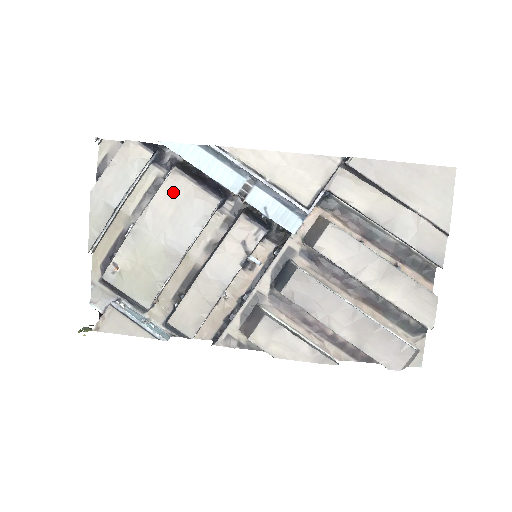
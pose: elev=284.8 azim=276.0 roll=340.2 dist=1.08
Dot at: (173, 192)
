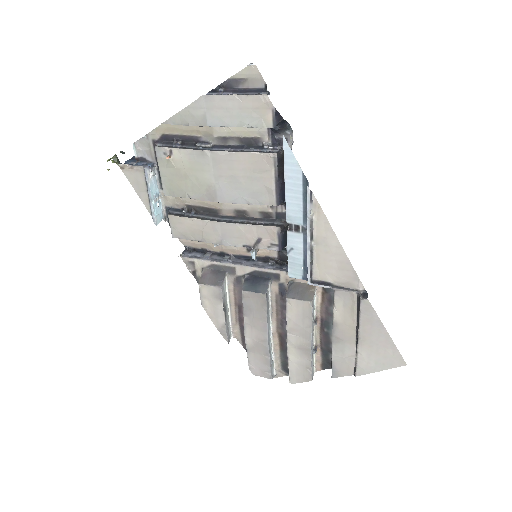
Dot at: (256, 165)
